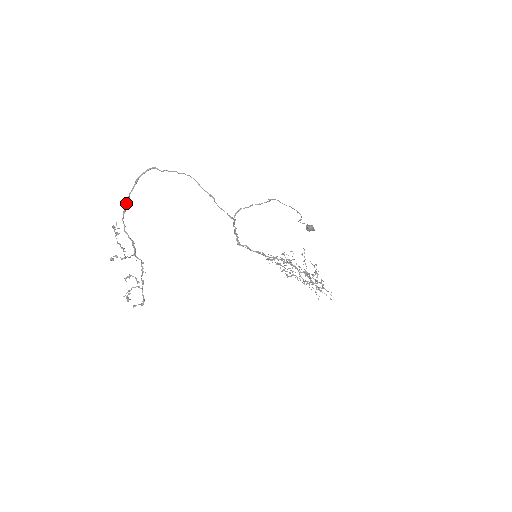
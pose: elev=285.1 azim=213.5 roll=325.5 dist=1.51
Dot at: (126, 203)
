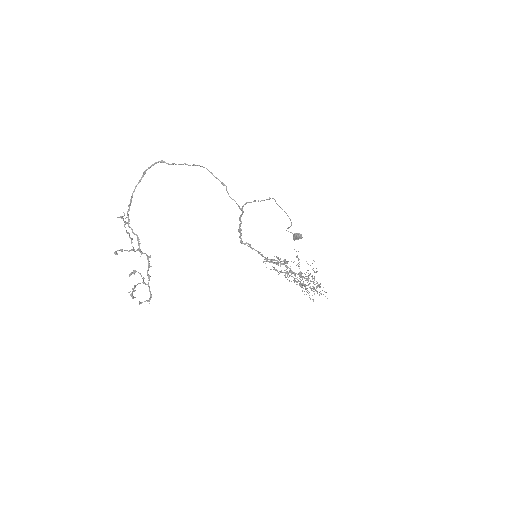
Dot at: (132, 196)
